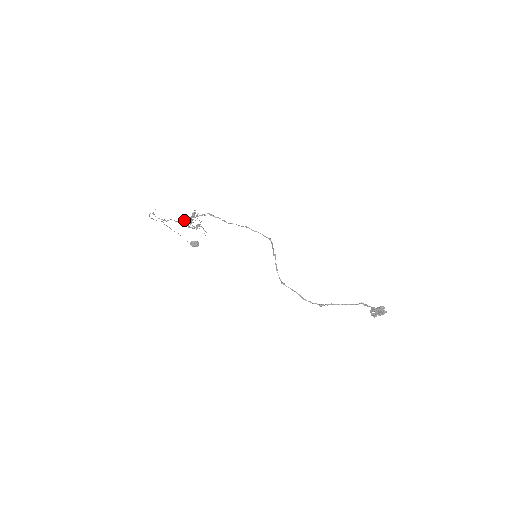
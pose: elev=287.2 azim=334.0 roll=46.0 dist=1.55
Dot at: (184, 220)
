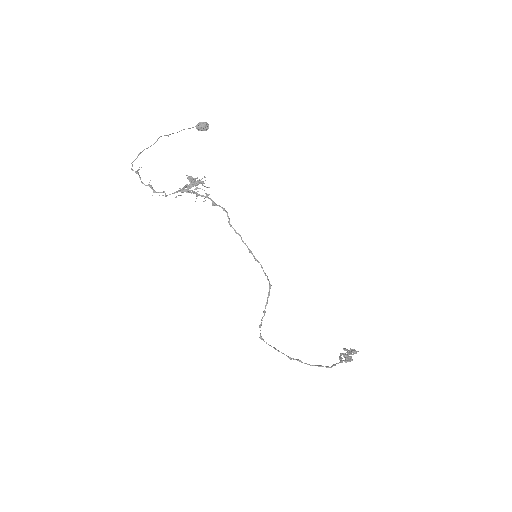
Dot at: (178, 191)
